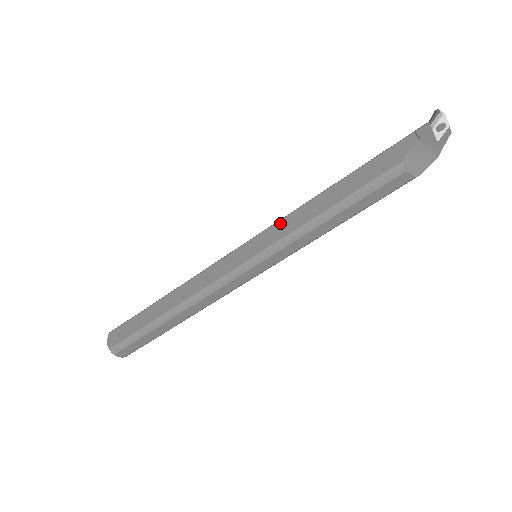
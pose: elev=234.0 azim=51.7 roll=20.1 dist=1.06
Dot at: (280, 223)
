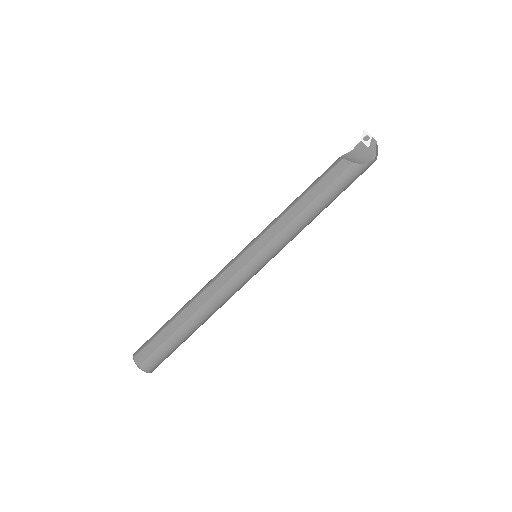
Dot at: occluded
